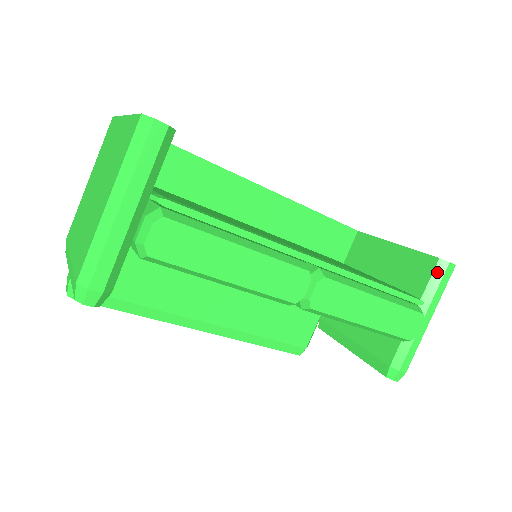
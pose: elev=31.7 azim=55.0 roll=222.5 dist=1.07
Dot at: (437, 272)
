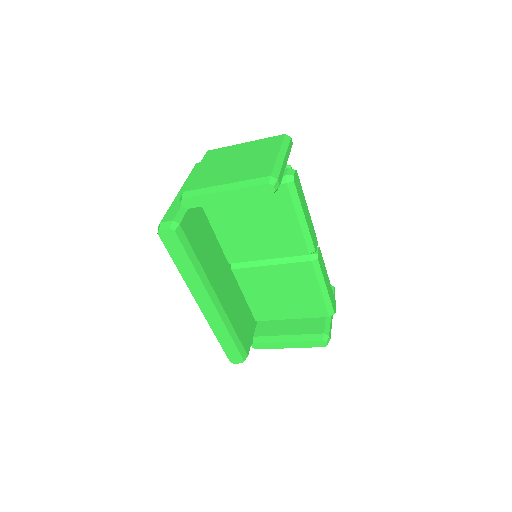
Dot at: occluded
